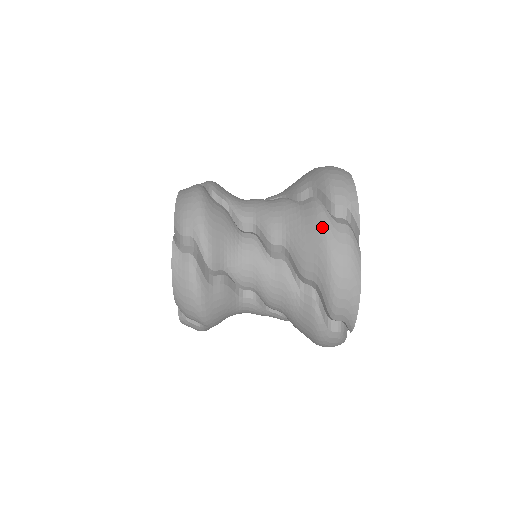
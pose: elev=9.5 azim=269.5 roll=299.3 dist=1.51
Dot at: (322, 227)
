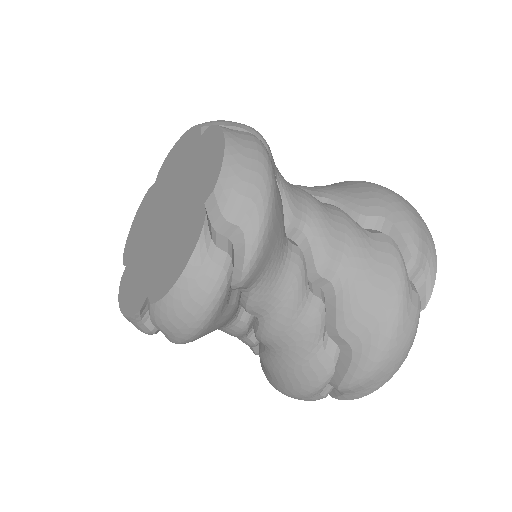
Dot at: (363, 181)
